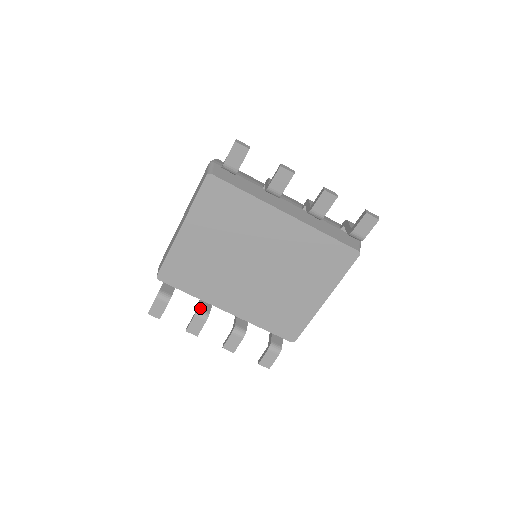
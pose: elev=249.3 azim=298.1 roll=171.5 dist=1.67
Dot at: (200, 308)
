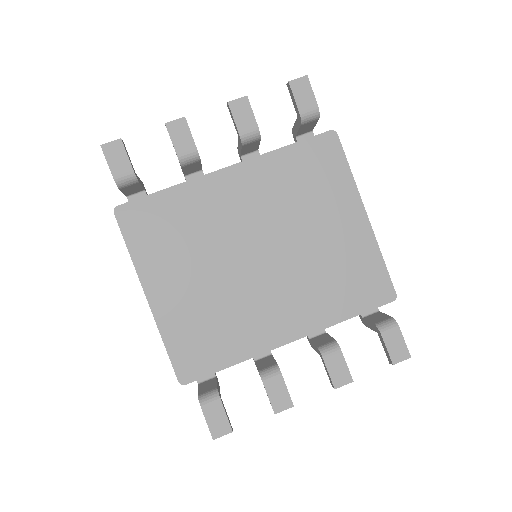
Dot at: (261, 370)
